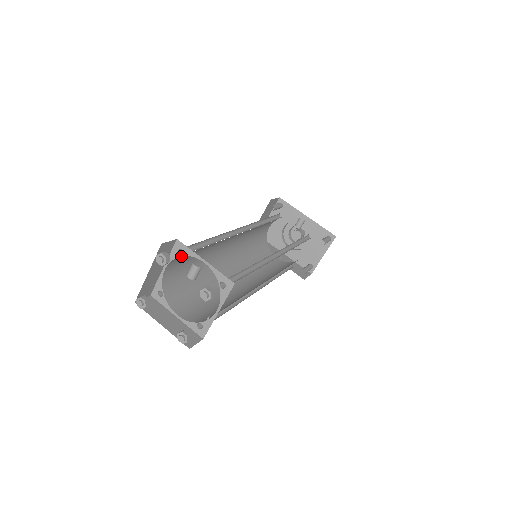
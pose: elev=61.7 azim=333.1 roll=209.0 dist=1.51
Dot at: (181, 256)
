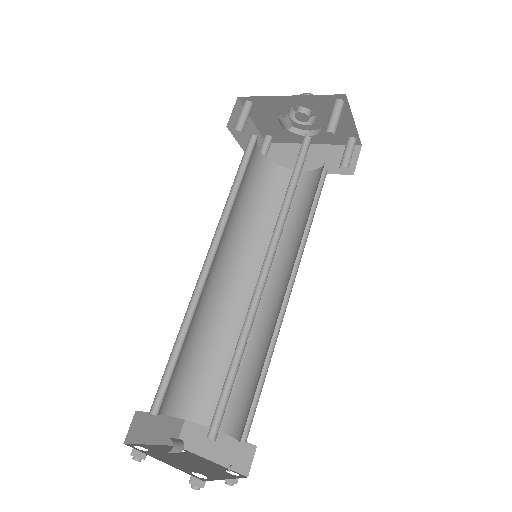
Dot at: occluded
